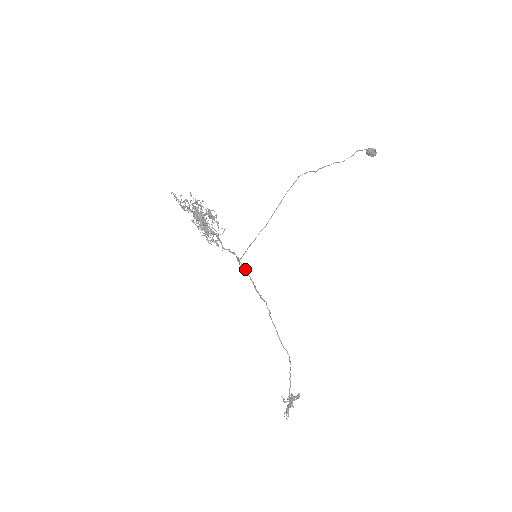
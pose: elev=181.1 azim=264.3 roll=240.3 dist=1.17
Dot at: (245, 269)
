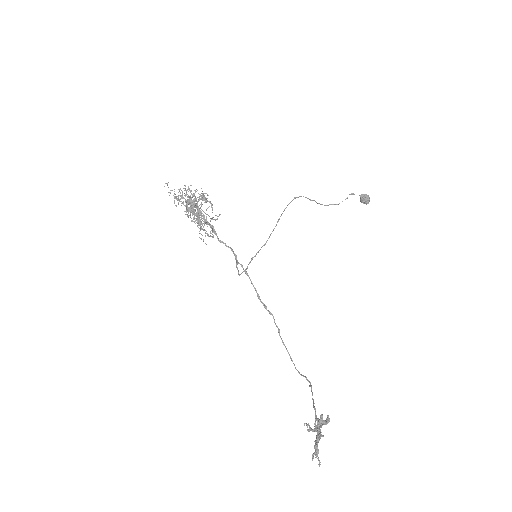
Dot at: (245, 272)
